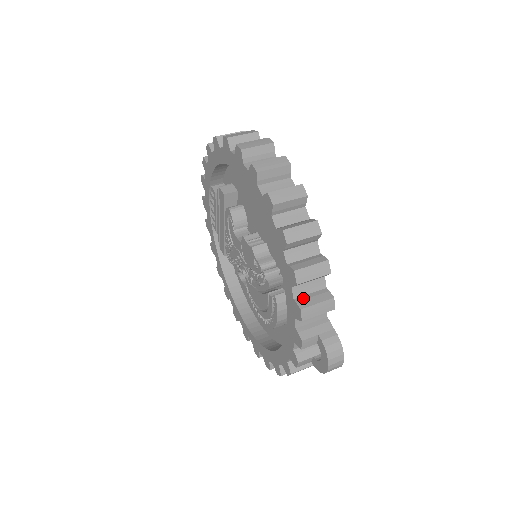
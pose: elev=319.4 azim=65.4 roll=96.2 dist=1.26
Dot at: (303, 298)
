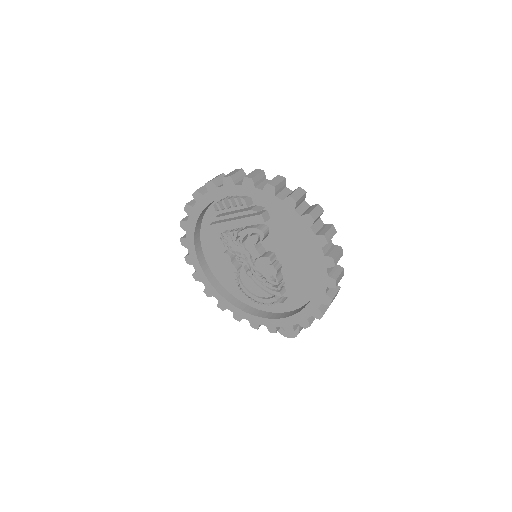
Dot at: (310, 318)
